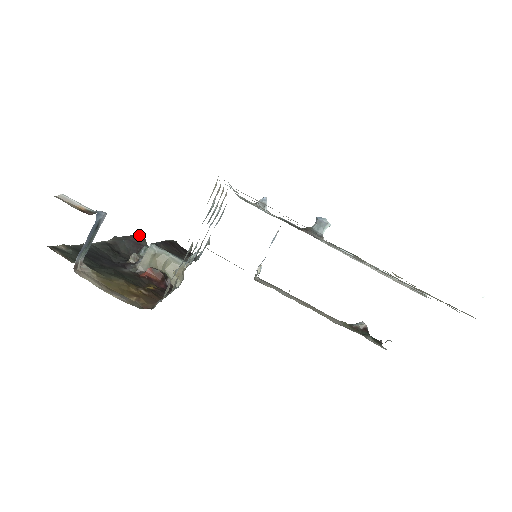
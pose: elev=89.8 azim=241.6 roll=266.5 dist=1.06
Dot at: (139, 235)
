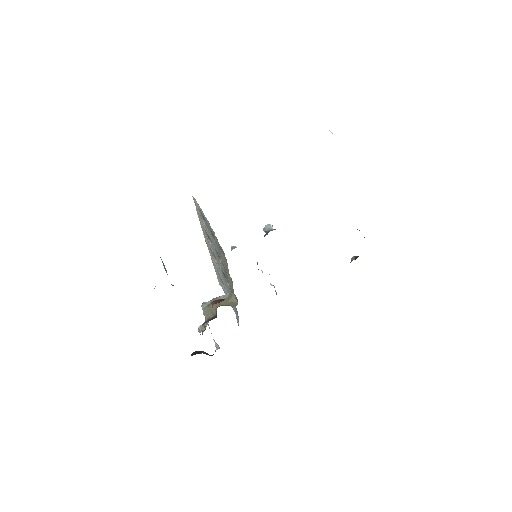
Dot at: (195, 351)
